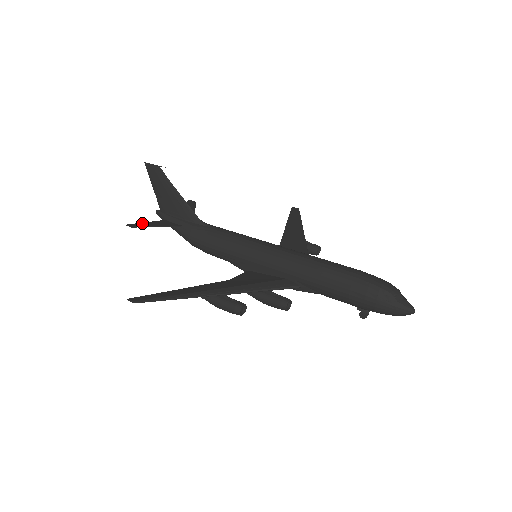
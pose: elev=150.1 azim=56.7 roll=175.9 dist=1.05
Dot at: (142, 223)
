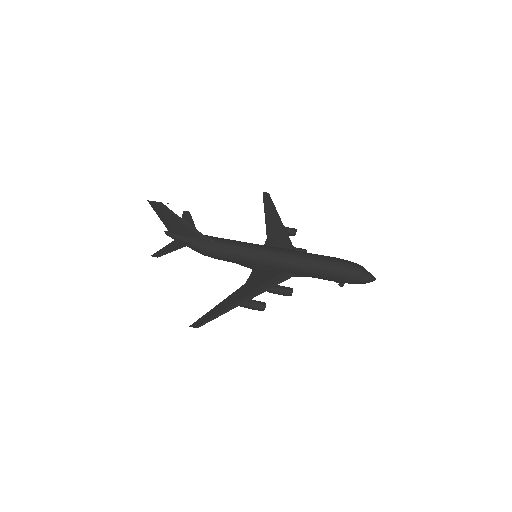
Dot at: (162, 250)
